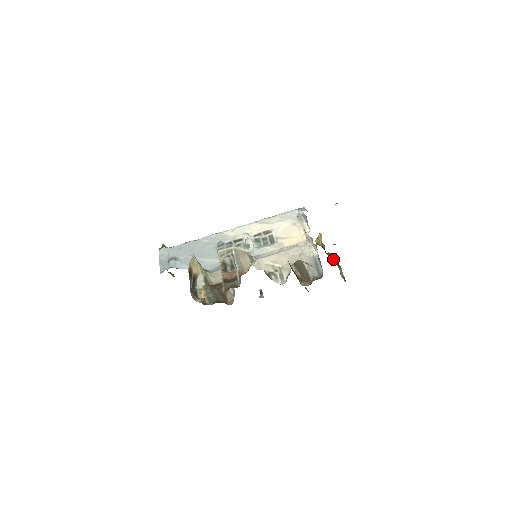
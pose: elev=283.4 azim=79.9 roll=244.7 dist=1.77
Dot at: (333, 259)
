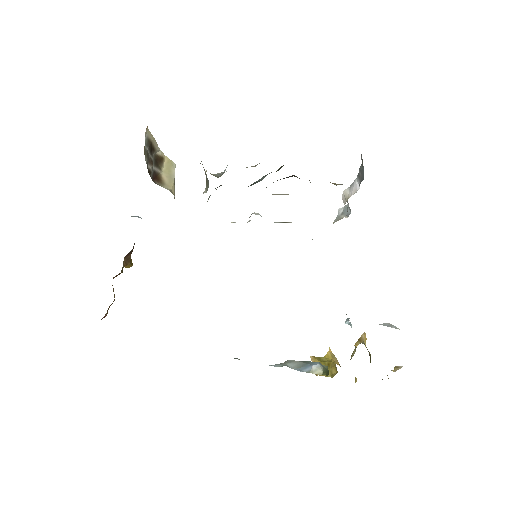
Dot at: occluded
